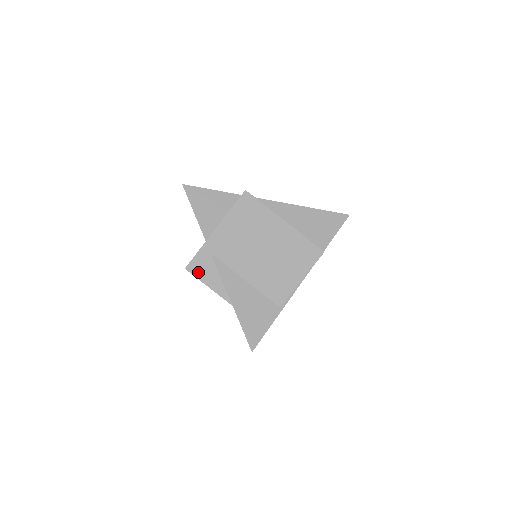
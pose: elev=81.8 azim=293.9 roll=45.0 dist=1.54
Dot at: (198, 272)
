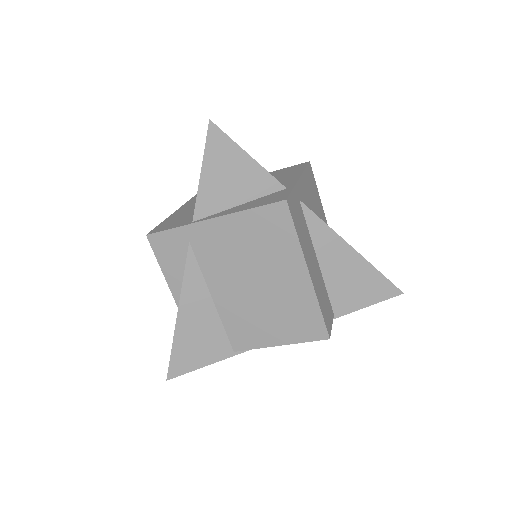
Dot at: (160, 250)
